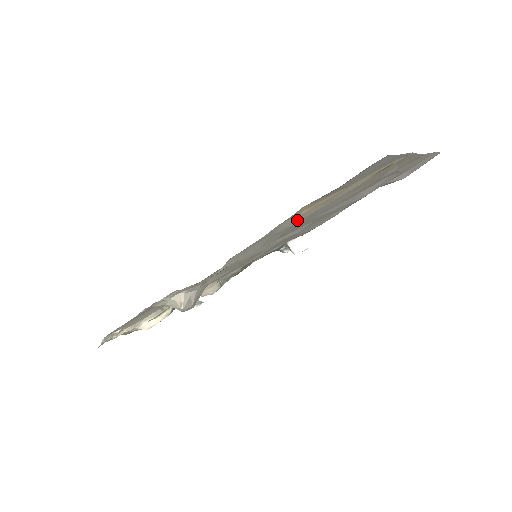
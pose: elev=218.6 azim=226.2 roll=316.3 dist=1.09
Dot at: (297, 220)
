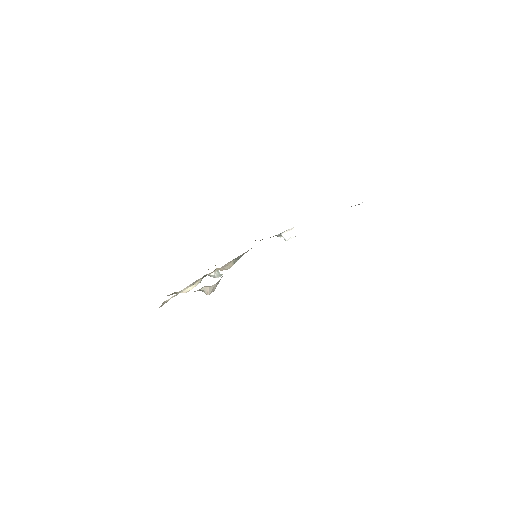
Dot at: occluded
